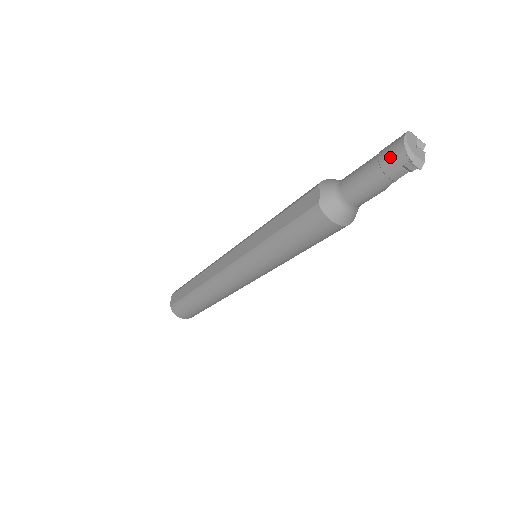
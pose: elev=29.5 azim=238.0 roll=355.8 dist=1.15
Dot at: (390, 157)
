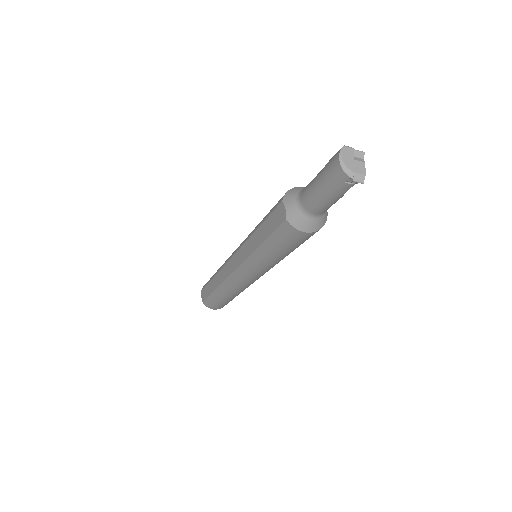
Dot at: (333, 175)
